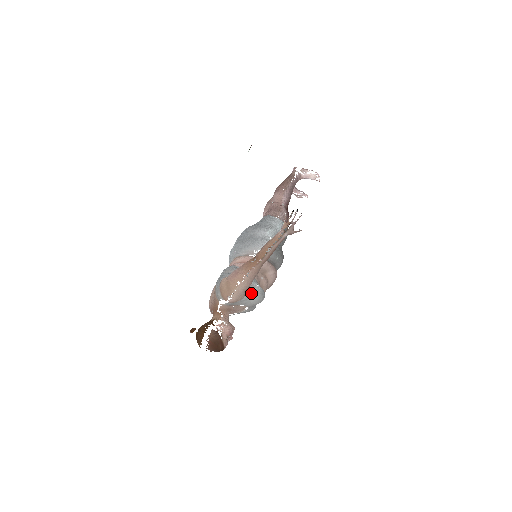
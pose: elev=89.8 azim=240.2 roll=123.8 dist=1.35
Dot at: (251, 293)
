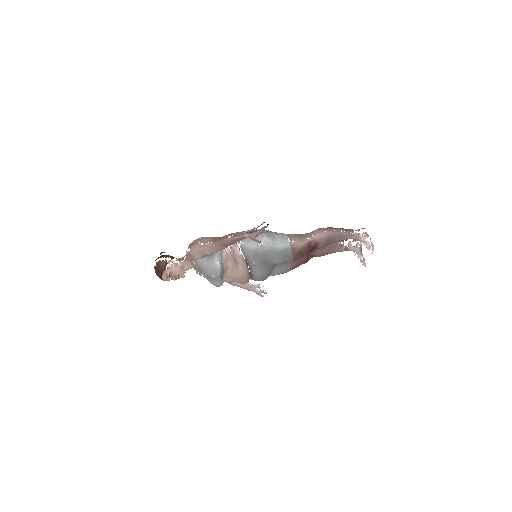
Dot at: (207, 262)
